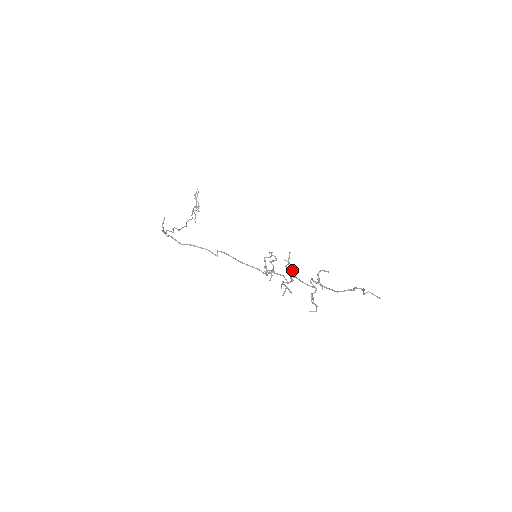
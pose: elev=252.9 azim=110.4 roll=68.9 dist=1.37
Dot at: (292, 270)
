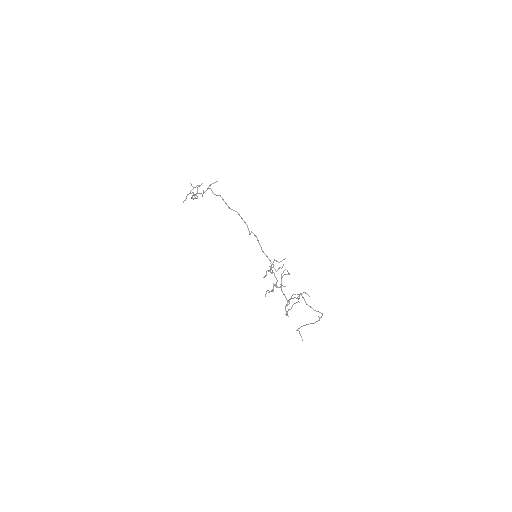
Dot at: occluded
